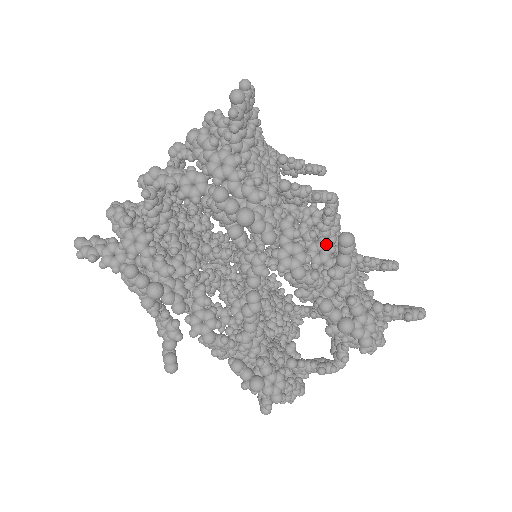
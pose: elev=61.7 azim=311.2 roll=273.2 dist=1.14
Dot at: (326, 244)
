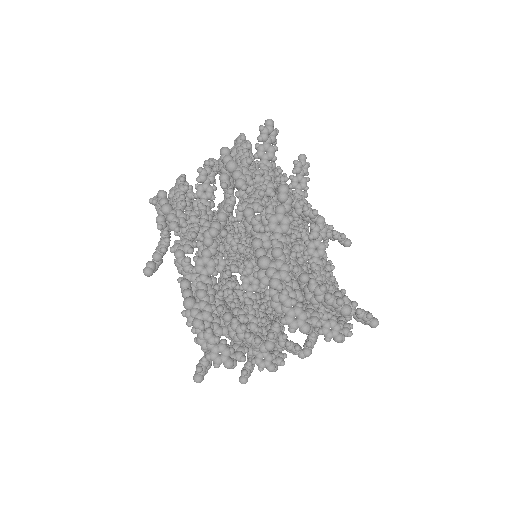
Dot at: (299, 244)
